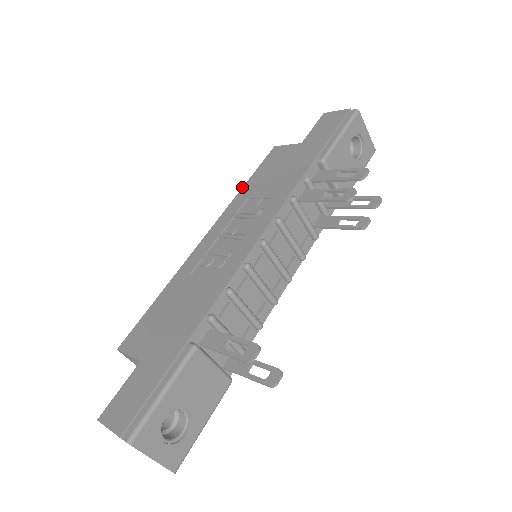
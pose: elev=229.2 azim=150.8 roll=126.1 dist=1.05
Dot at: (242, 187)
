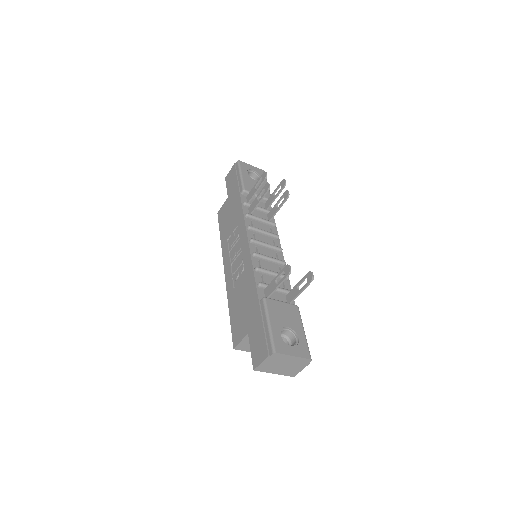
Dot at: occluded
